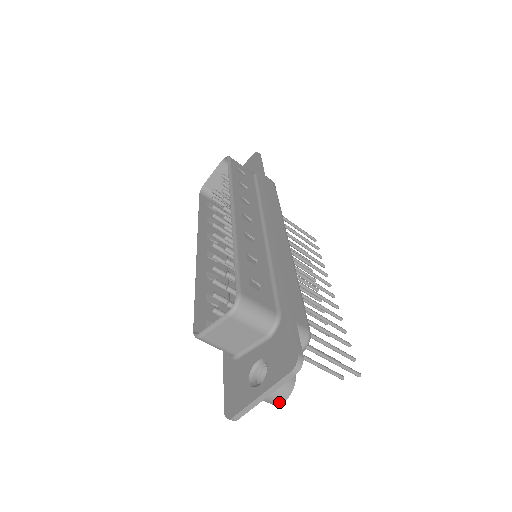
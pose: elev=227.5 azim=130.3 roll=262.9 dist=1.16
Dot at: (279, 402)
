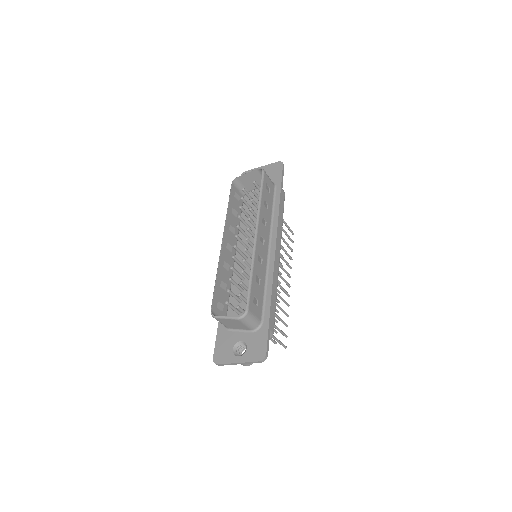
Dot at: (244, 365)
